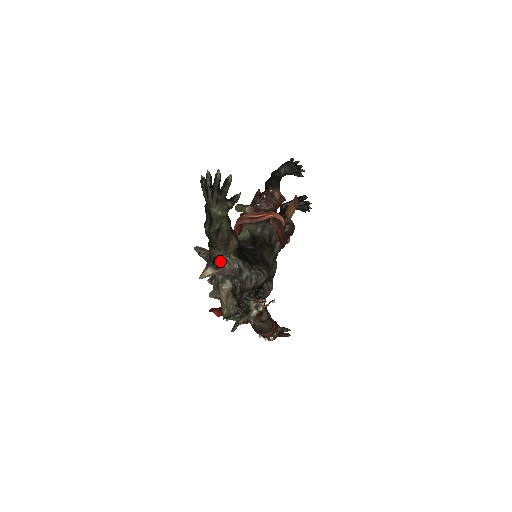
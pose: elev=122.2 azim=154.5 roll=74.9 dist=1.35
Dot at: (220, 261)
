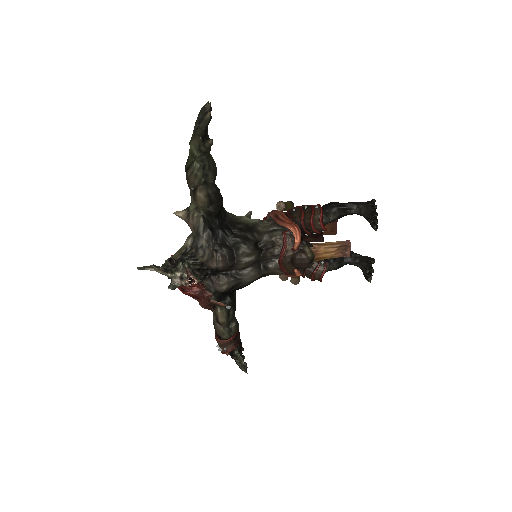
Dot at: (191, 209)
